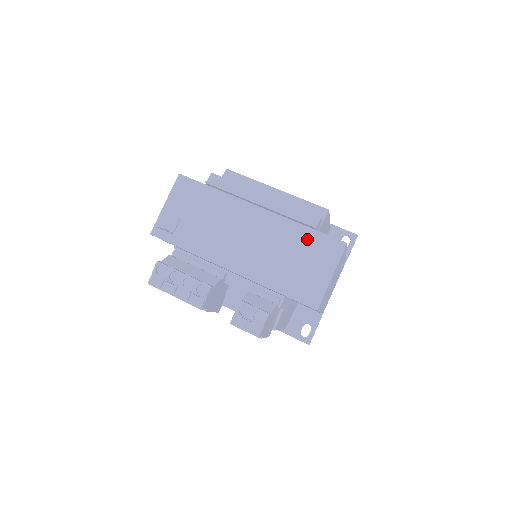
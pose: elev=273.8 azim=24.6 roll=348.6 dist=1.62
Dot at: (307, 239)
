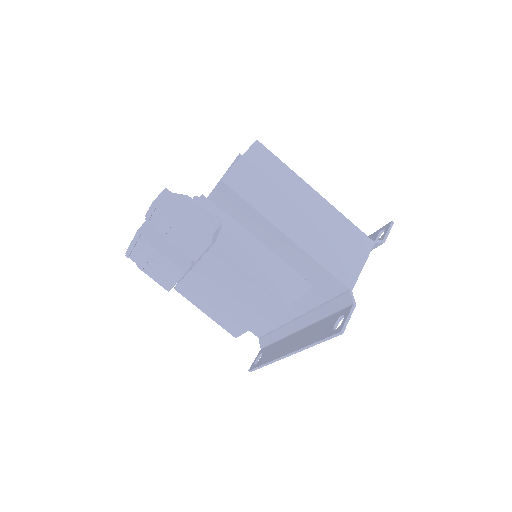
Dot at: occluded
